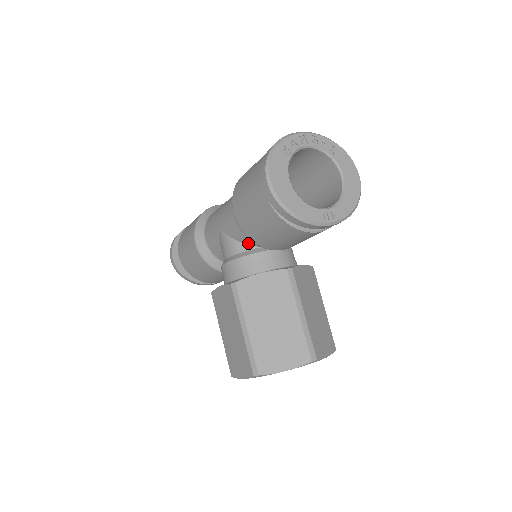
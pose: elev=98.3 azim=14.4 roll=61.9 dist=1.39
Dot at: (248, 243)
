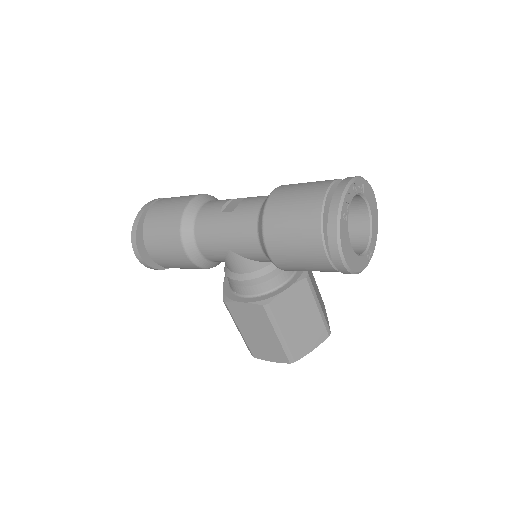
Dot at: (266, 262)
